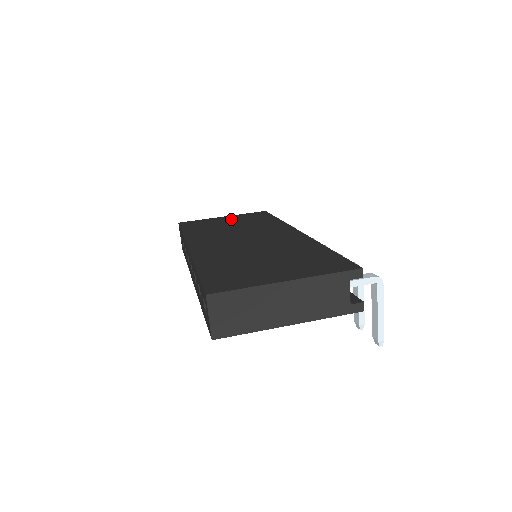
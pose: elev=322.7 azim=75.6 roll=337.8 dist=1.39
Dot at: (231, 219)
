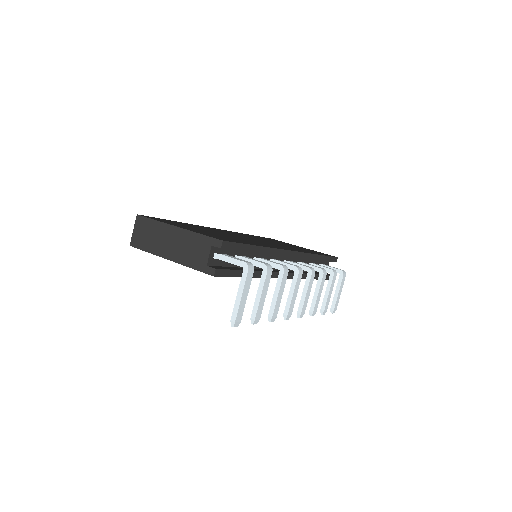
Dot at: (299, 247)
